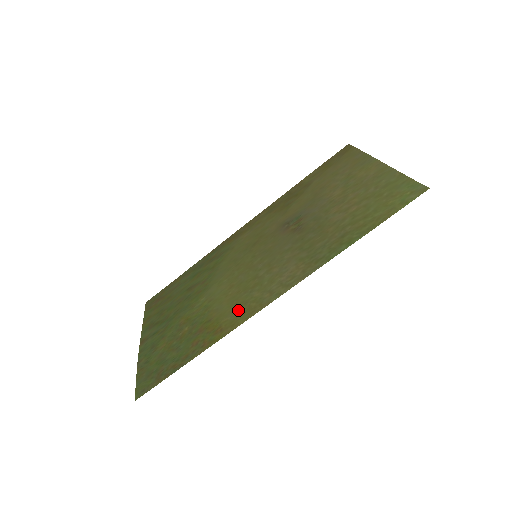
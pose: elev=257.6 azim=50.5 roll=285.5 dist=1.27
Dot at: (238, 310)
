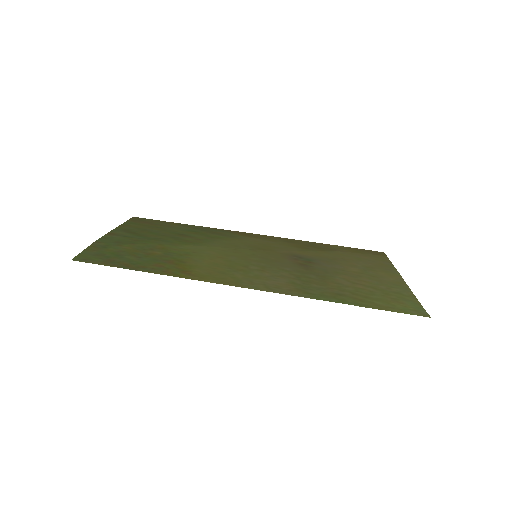
Dot at: (214, 273)
